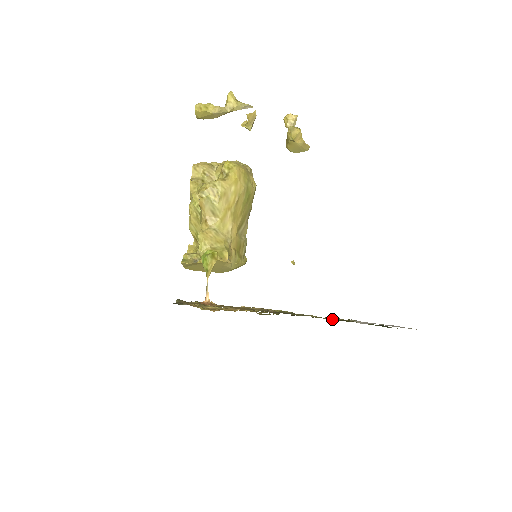
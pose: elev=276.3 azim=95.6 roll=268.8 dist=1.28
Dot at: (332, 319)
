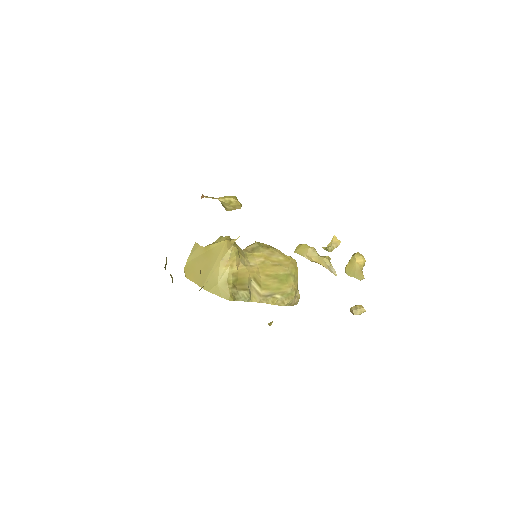
Dot at: occluded
